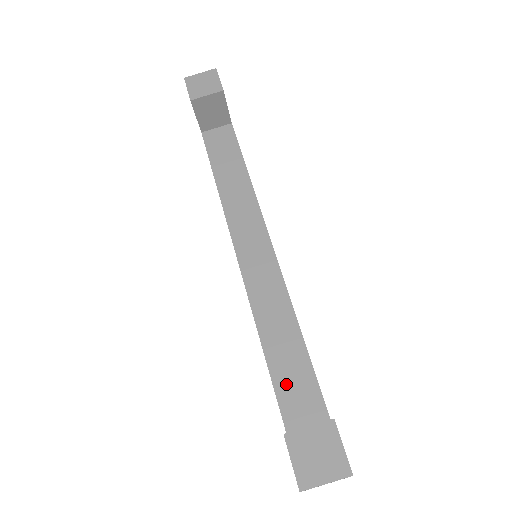
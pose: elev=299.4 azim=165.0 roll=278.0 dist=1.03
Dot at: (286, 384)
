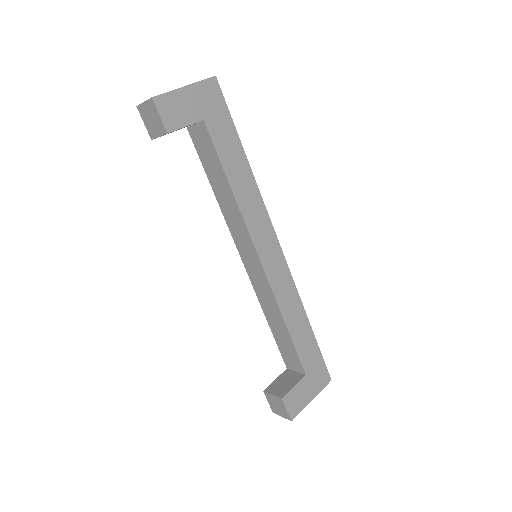
Dot at: (282, 346)
